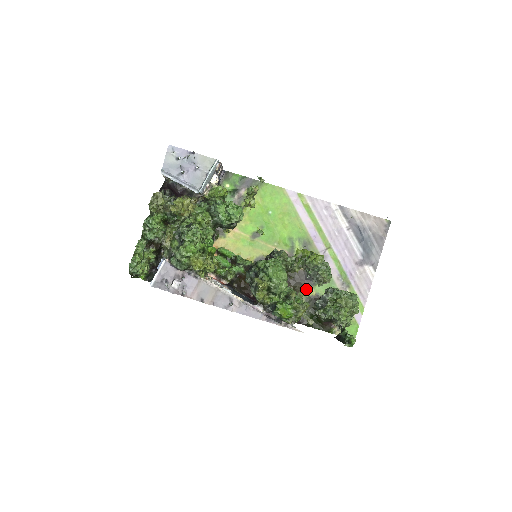
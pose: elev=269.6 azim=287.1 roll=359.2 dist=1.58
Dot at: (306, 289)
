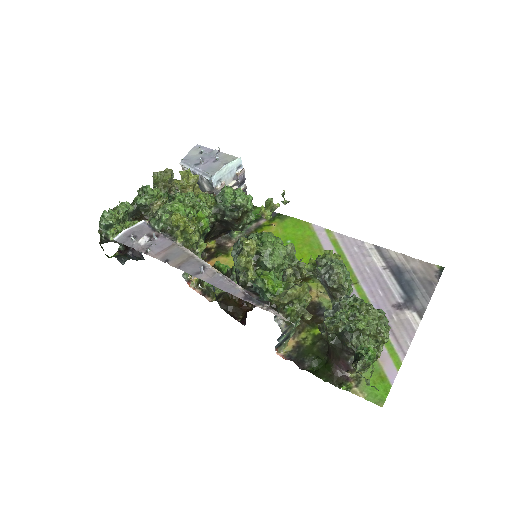
Dot at: (316, 325)
